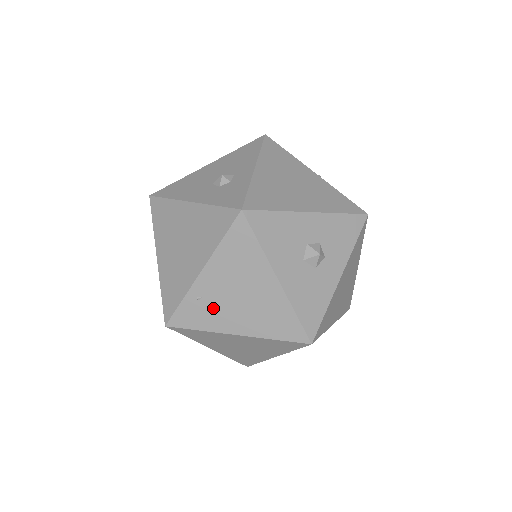
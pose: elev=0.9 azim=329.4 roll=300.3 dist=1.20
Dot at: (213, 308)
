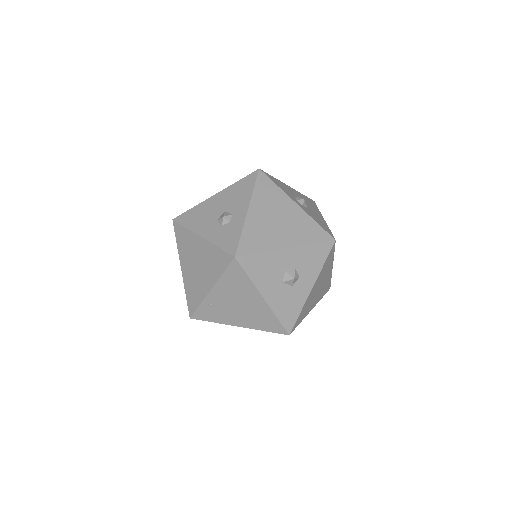
Dot at: (221, 311)
